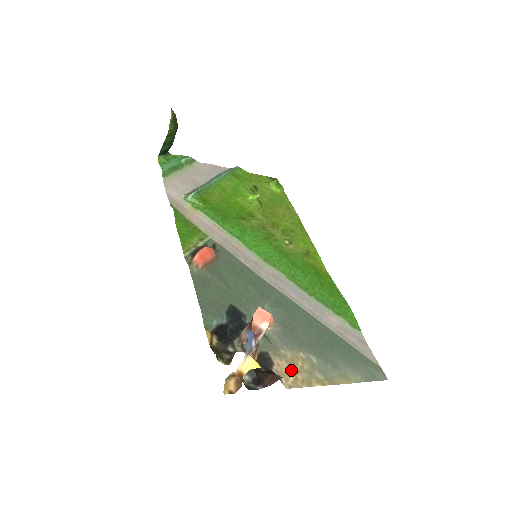
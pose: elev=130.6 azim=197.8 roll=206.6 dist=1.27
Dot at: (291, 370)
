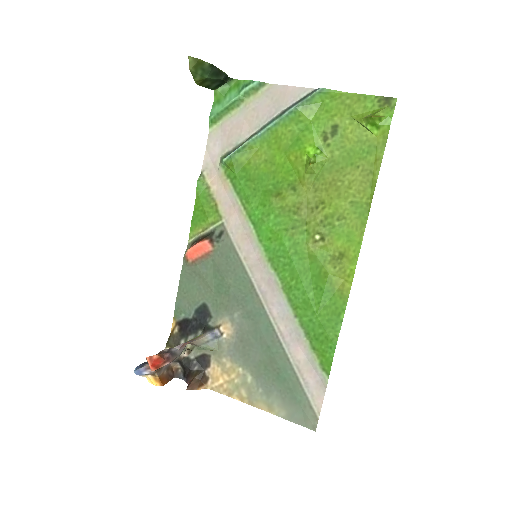
Dot at: (221, 377)
